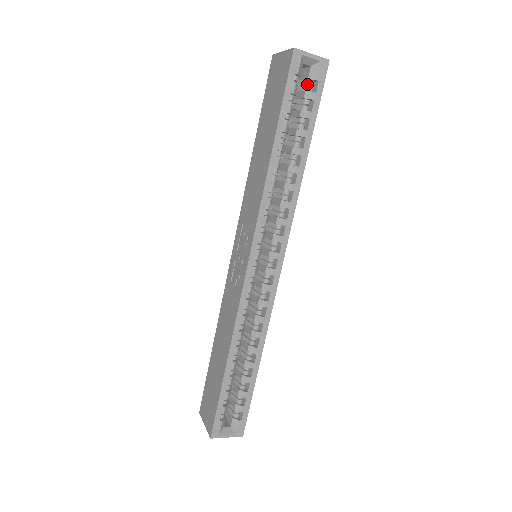
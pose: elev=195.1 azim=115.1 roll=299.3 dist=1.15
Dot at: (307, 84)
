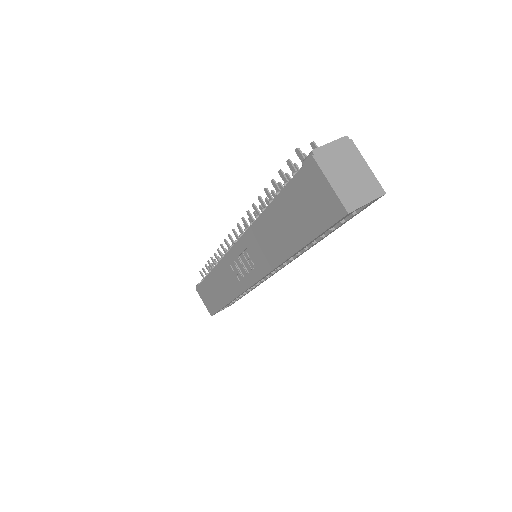
Dot at: occluded
